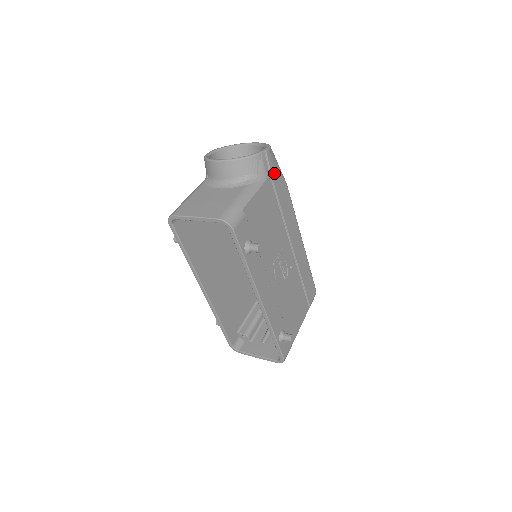
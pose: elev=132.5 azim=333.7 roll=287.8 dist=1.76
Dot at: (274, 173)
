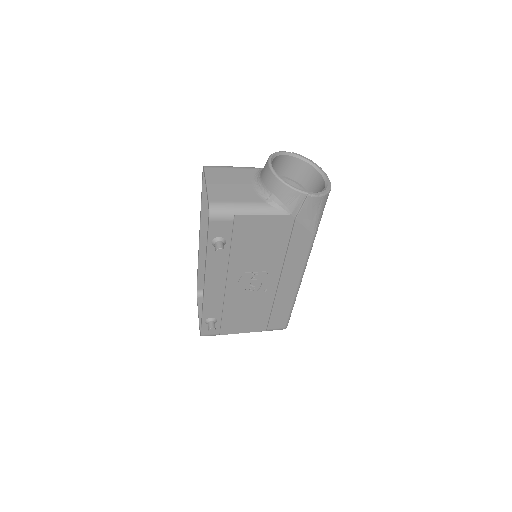
Dot at: (303, 217)
